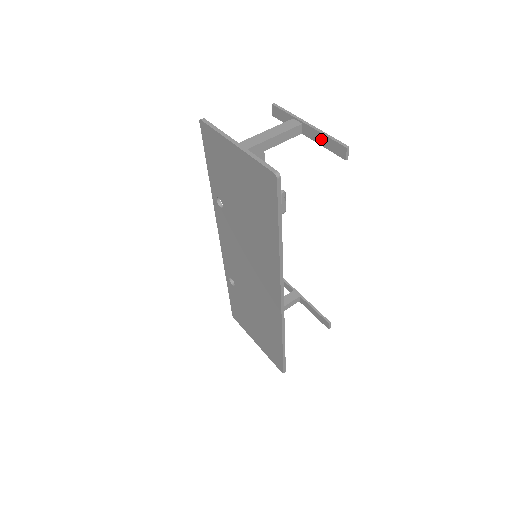
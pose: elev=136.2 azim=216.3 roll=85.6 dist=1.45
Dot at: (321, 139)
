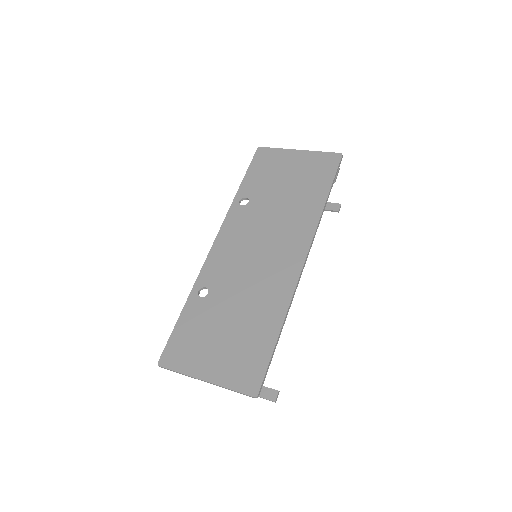
Dot at: occluded
